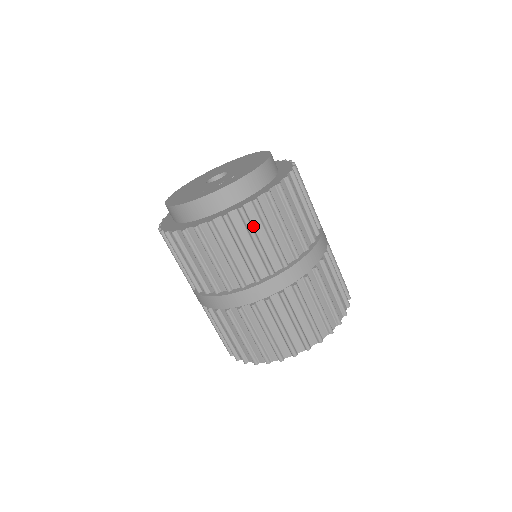
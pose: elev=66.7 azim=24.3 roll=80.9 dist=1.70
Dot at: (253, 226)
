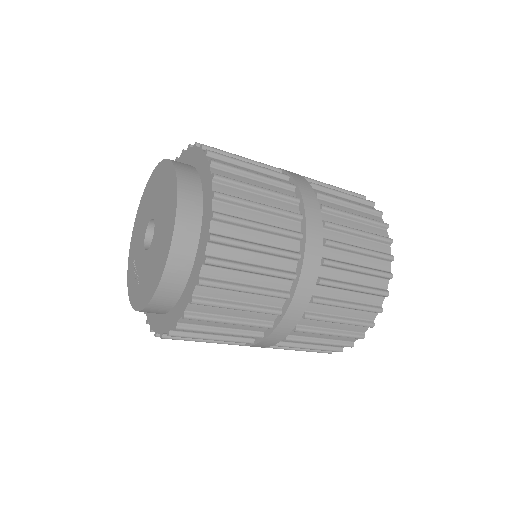
Dot at: occluded
